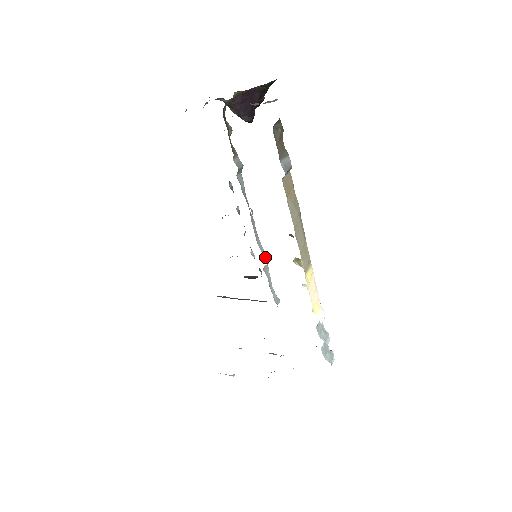
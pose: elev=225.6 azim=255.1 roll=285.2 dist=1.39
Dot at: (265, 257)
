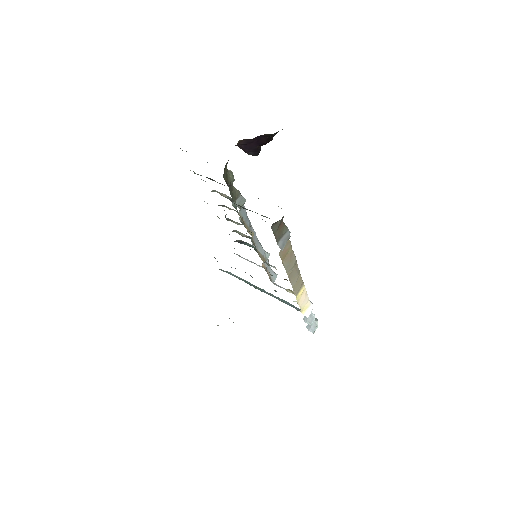
Dot at: (265, 255)
